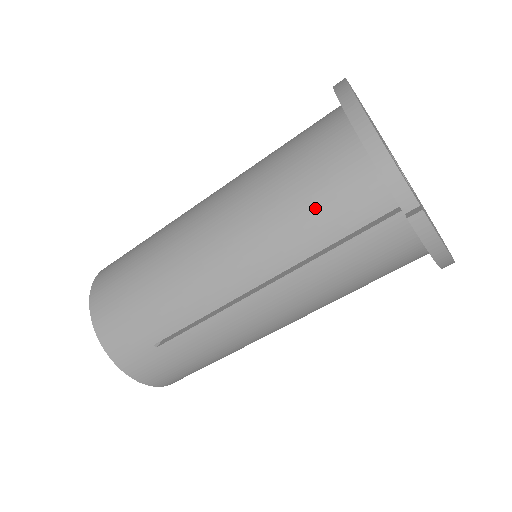
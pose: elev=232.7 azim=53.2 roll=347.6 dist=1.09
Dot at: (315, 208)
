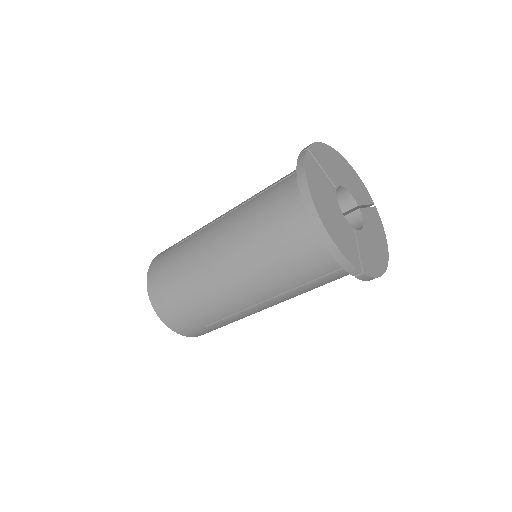
Dot at: (297, 267)
